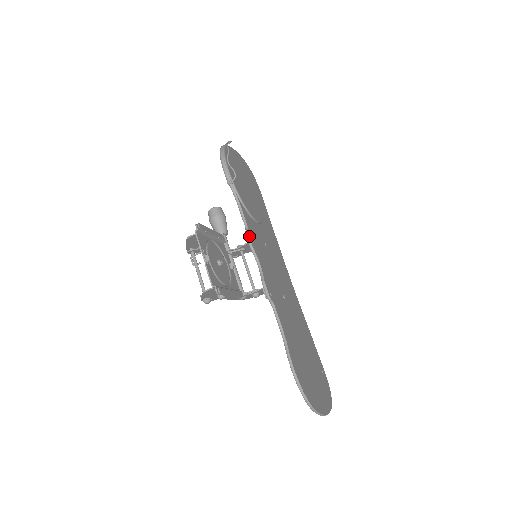
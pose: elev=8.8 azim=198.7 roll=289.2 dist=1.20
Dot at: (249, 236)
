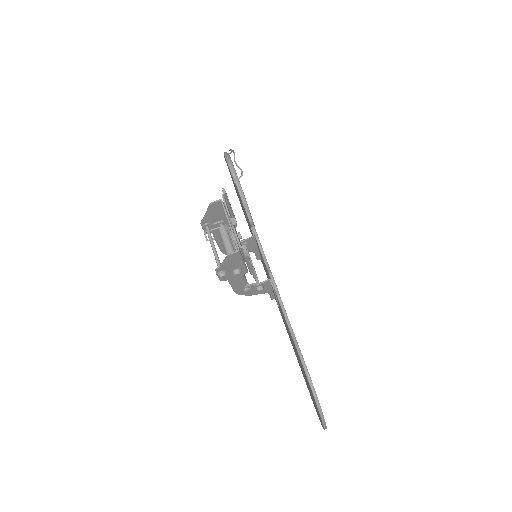
Dot at: (255, 229)
